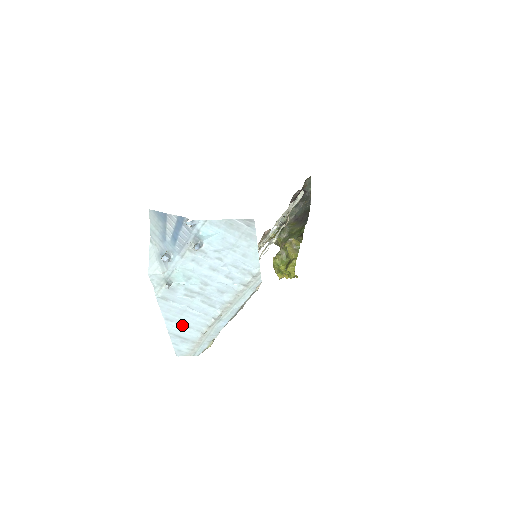
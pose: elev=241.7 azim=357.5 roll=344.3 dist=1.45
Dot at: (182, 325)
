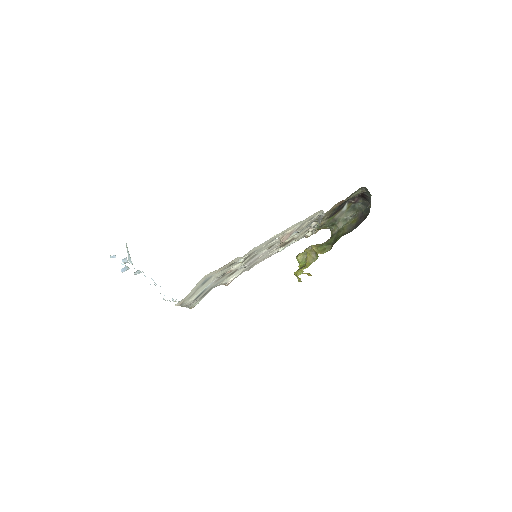
Dot at: occluded
